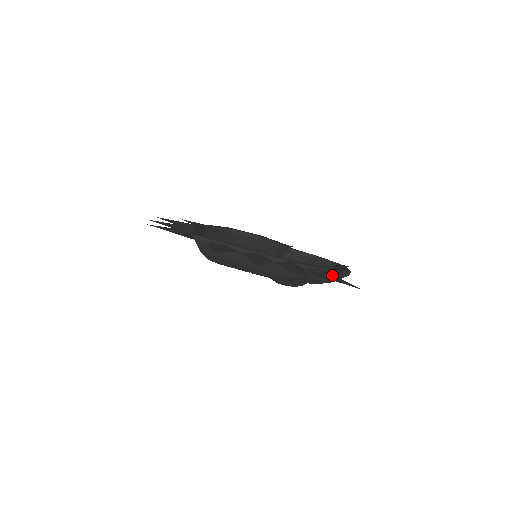
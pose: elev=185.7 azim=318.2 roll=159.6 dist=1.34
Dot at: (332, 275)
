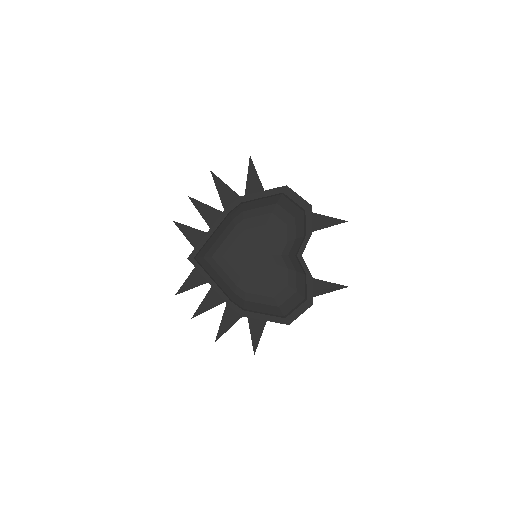
Dot at: (255, 331)
